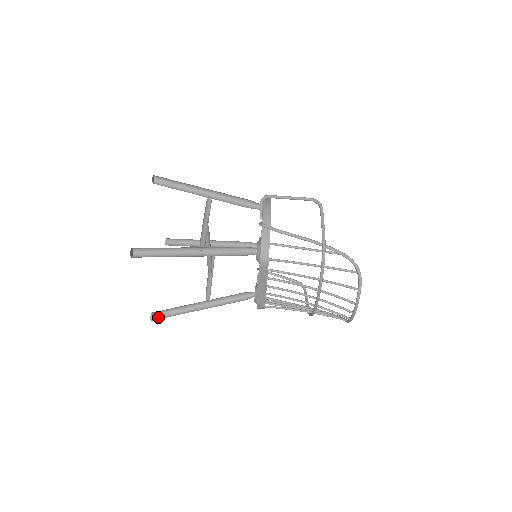
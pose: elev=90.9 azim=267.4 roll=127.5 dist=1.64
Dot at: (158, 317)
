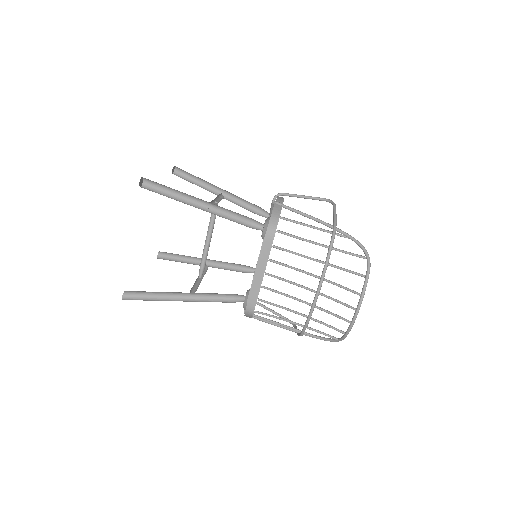
Dot at: (132, 295)
